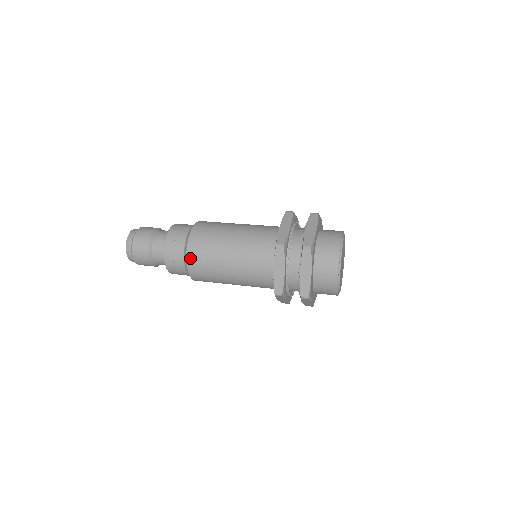
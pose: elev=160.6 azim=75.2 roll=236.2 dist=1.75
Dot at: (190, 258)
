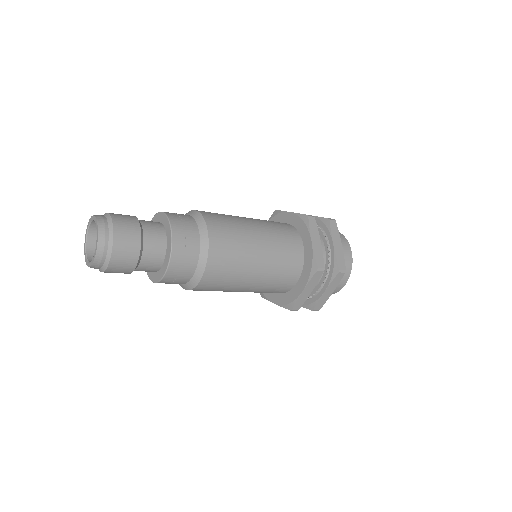
Dot at: (213, 234)
